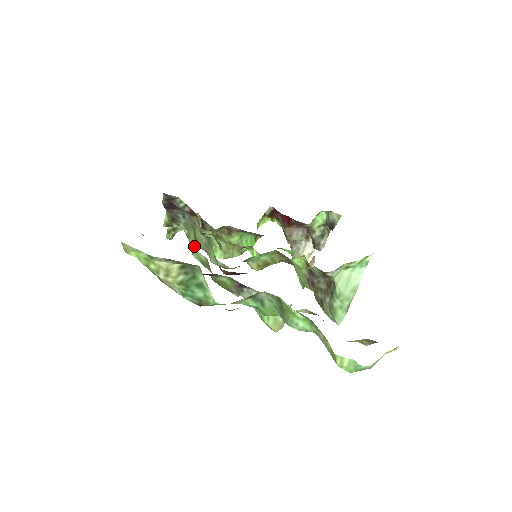
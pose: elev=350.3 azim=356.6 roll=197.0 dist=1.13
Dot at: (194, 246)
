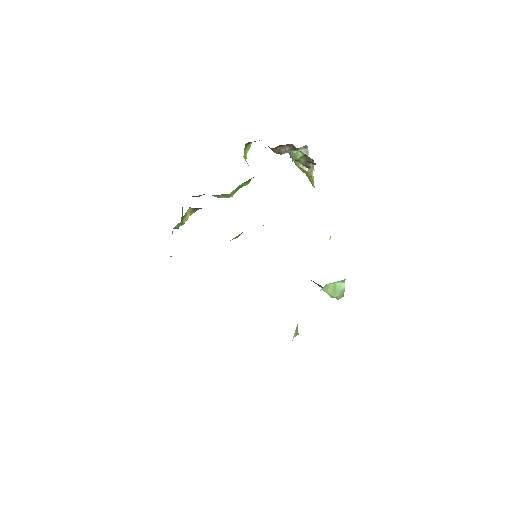
Dot at: occluded
